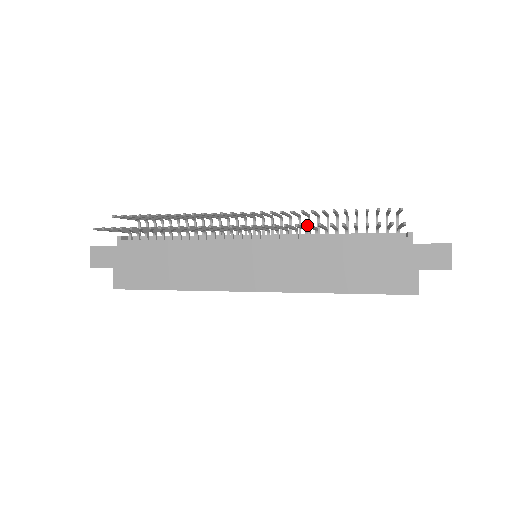
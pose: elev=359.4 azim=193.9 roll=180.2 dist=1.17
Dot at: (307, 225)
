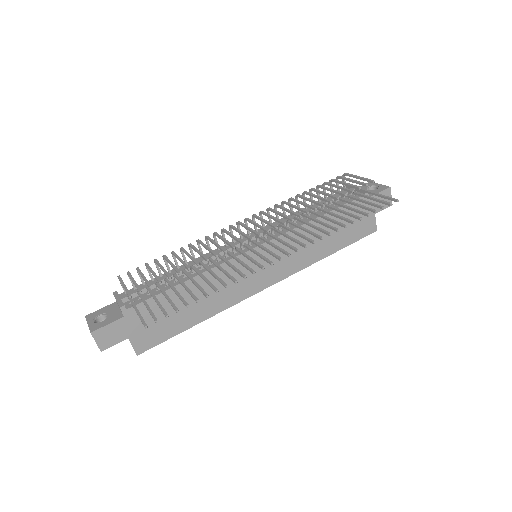
Dot at: occluded
